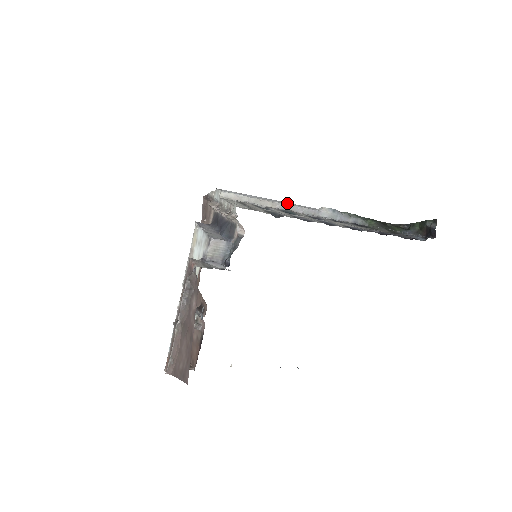
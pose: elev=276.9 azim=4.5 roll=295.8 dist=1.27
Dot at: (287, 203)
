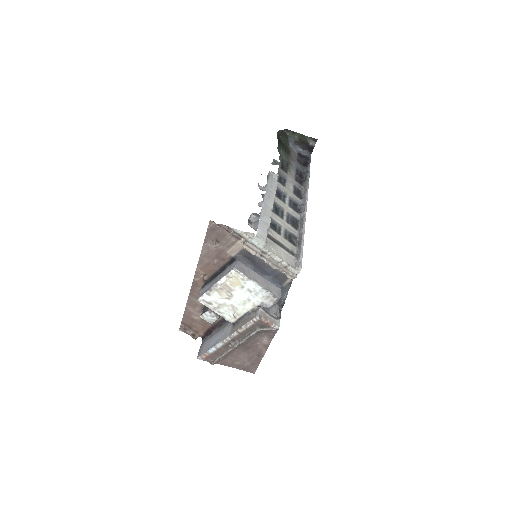
Dot at: (270, 195)
